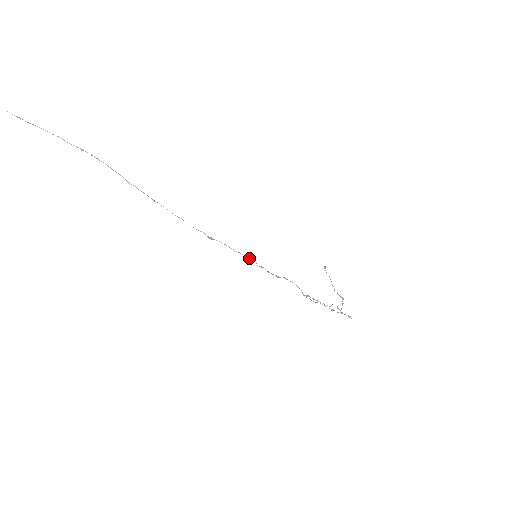
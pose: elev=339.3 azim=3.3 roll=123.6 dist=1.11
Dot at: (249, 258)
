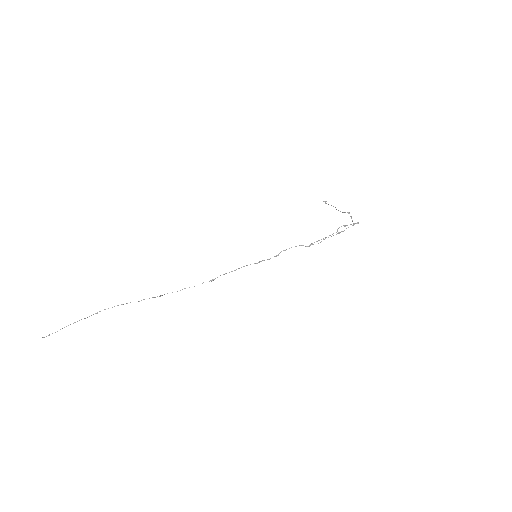
Dot at: (247, 265)
